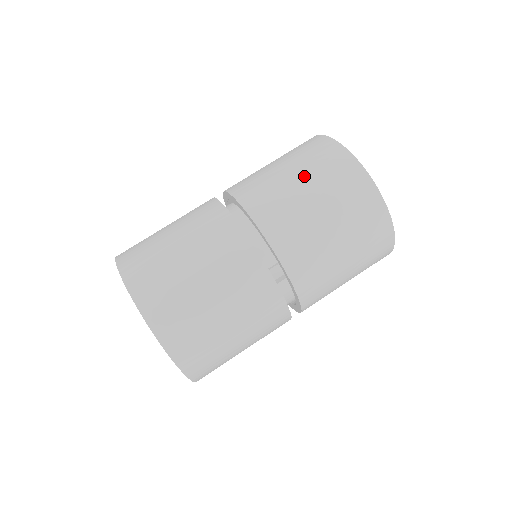
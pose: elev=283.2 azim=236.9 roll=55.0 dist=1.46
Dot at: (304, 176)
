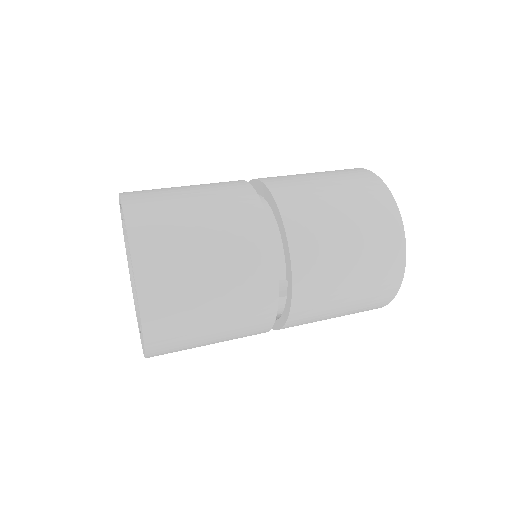
Dot at: (348, 208)
